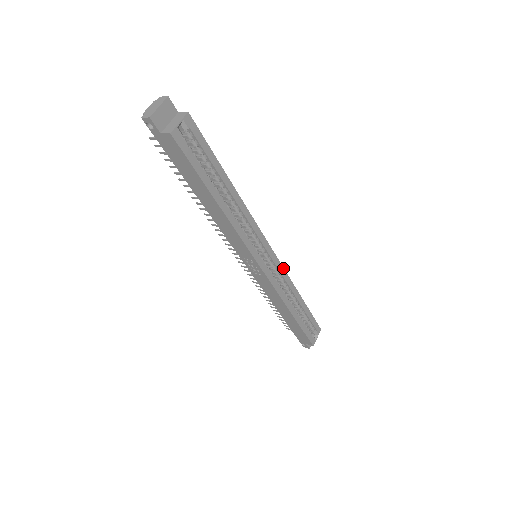
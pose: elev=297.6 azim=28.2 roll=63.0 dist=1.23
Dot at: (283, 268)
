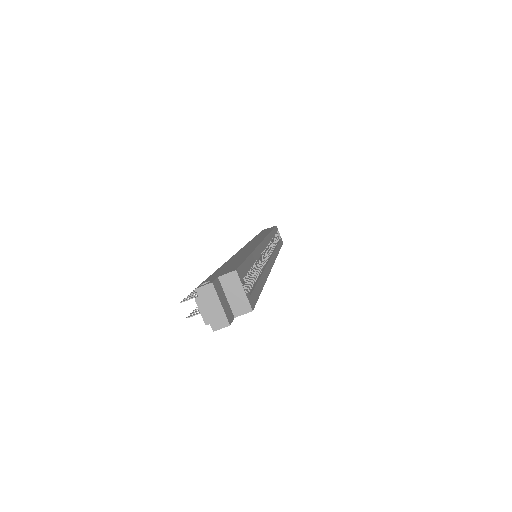
Dot at: (267, 236)
